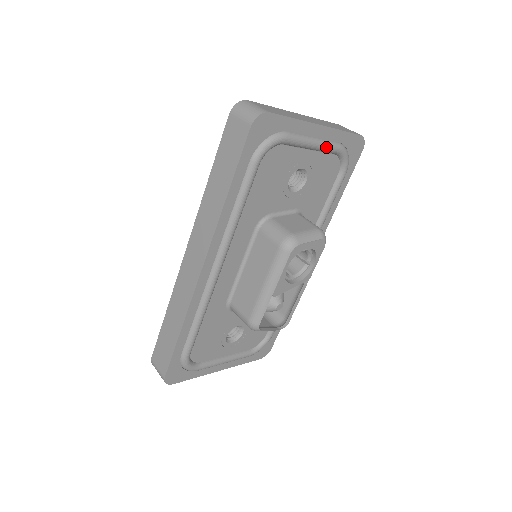
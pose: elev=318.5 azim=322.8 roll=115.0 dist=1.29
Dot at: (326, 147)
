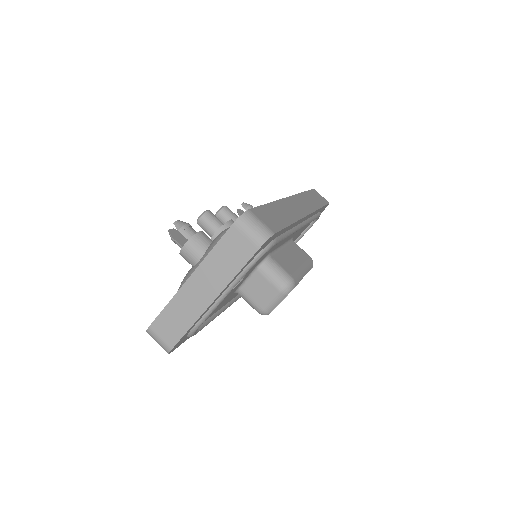
Dot at: occluded
